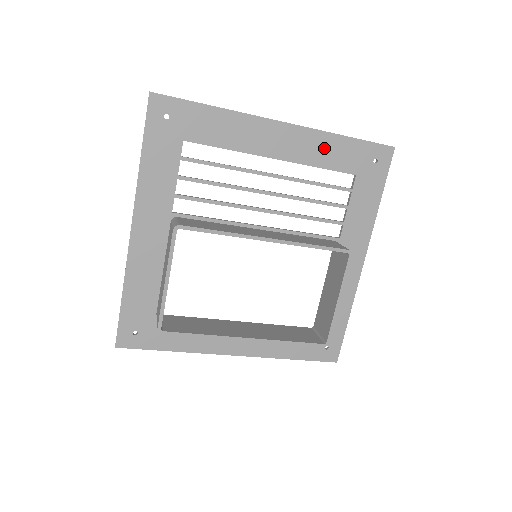
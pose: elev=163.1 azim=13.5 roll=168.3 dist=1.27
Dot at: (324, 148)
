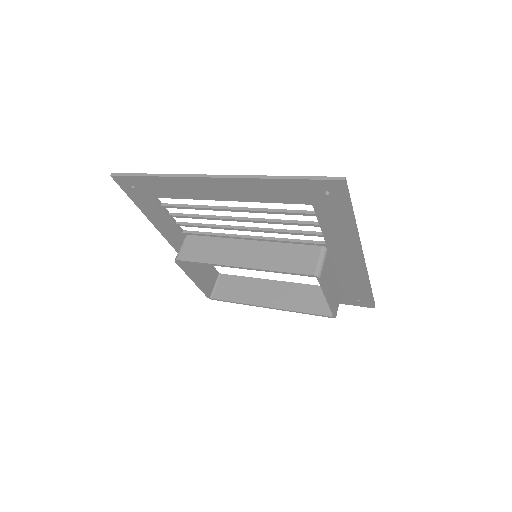
Dot at: (265, 190)
